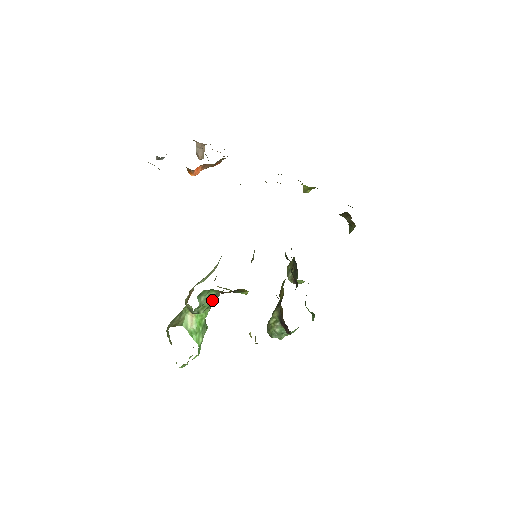
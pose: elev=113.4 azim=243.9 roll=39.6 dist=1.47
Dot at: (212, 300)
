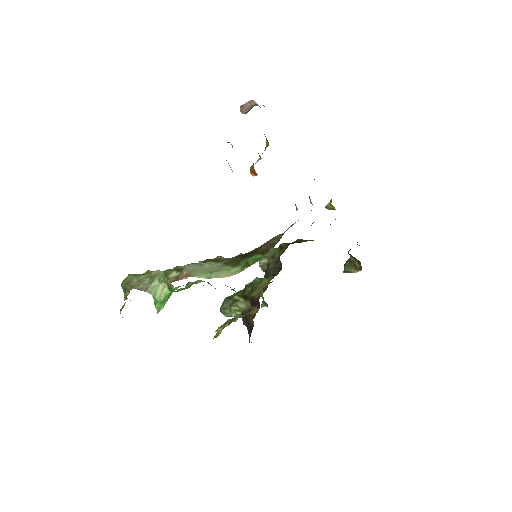
Dot at: occluded
